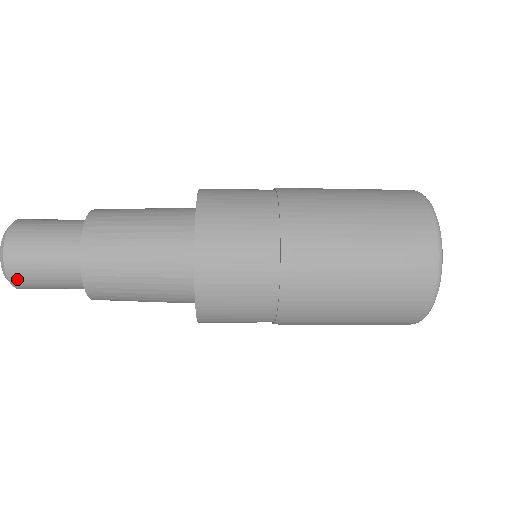
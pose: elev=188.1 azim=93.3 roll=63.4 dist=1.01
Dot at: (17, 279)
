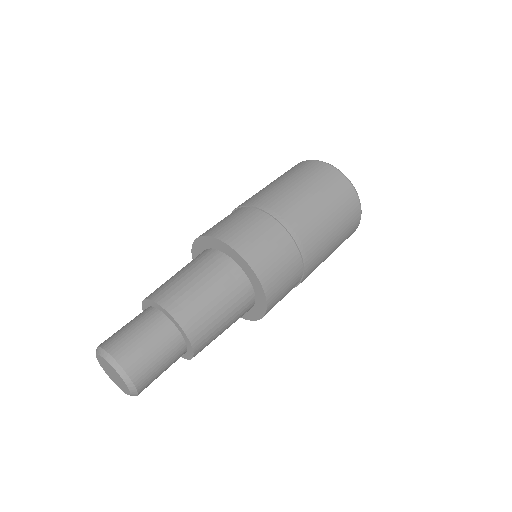
Dot at: occluded
